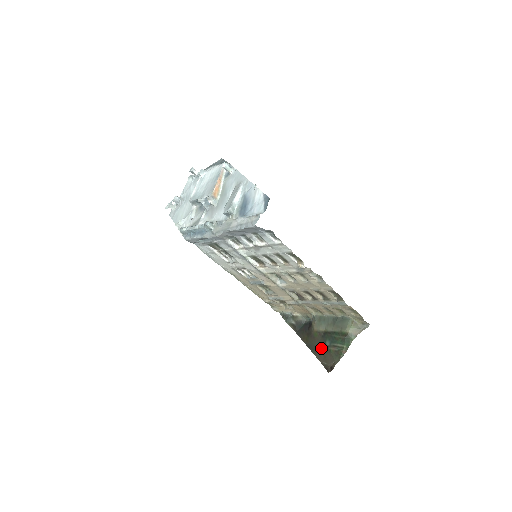
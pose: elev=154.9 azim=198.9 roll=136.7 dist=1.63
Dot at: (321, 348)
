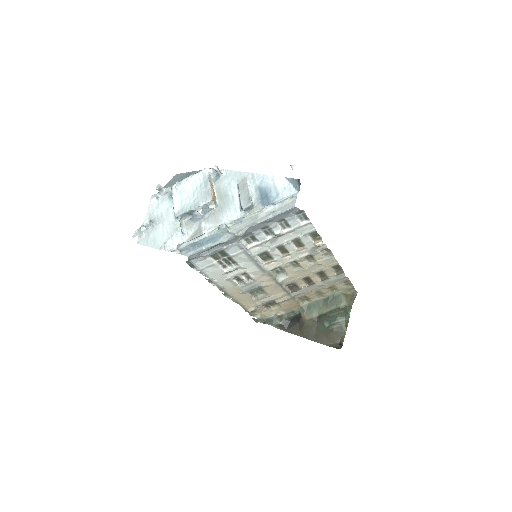
Dot at: (321, 332)
